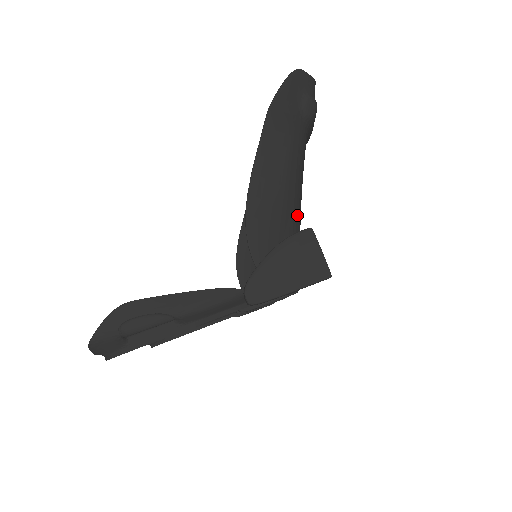
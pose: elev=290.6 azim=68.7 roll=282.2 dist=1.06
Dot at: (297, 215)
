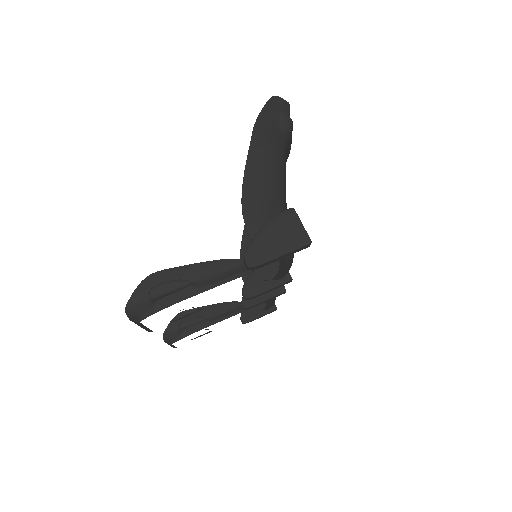
Dot at: (283, 204)
